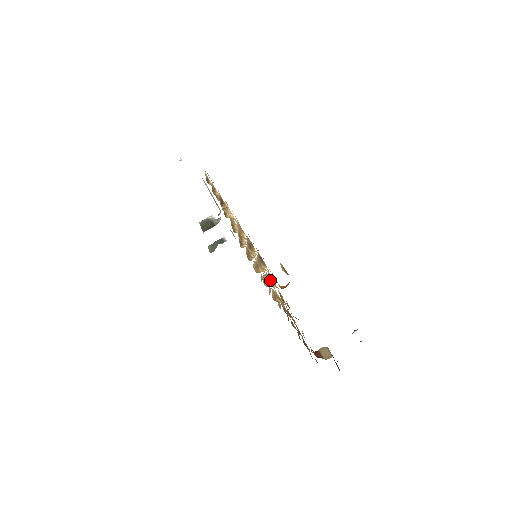
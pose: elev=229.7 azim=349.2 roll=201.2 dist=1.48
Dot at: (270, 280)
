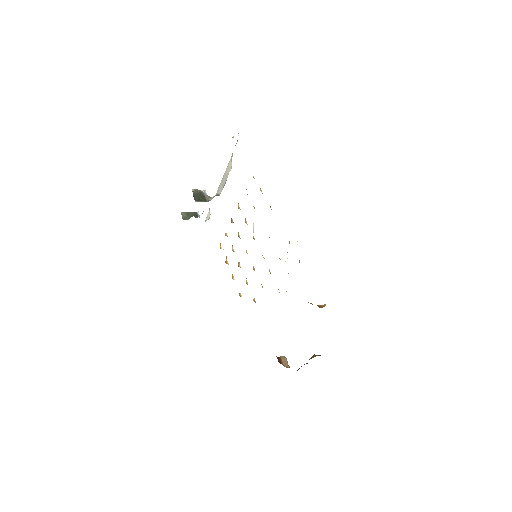
Dot at: occluded
